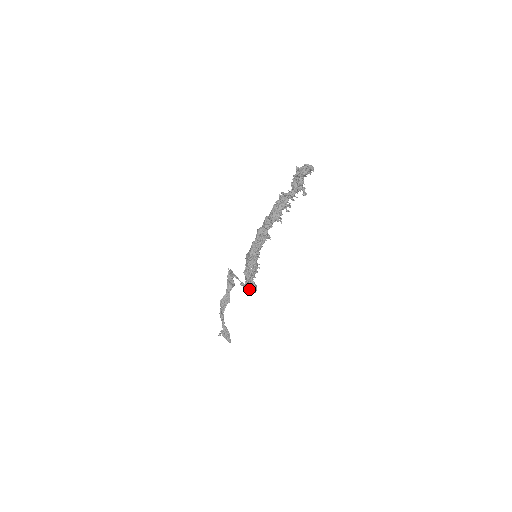
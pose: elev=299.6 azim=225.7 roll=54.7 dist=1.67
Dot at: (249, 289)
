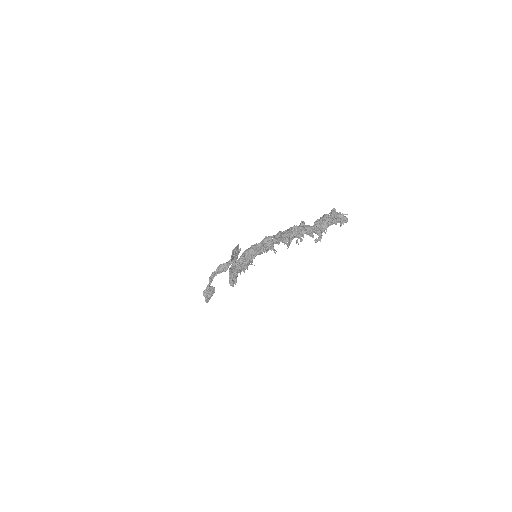
Dot at: (230, 279)
